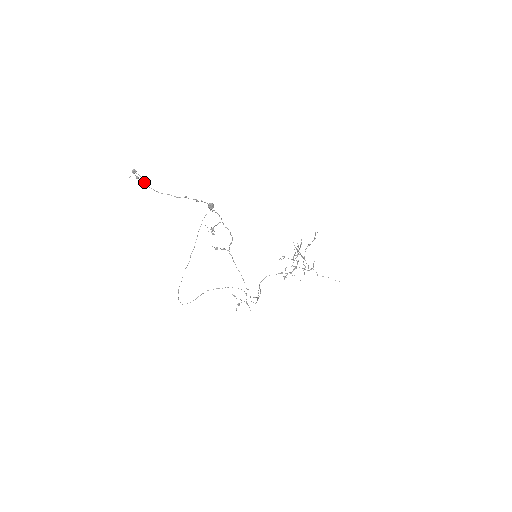
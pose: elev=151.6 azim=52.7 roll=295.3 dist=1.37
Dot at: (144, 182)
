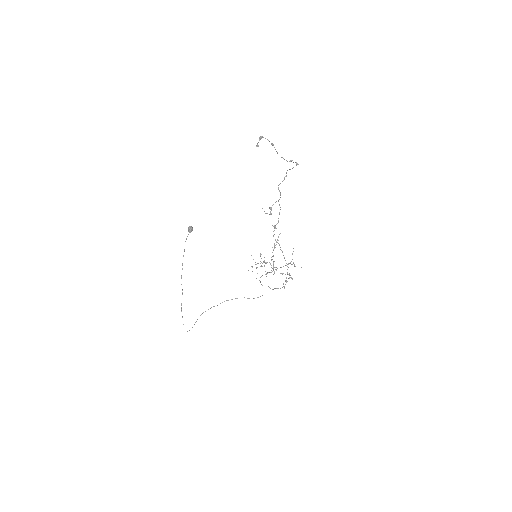
Dot at: (273, 145)
